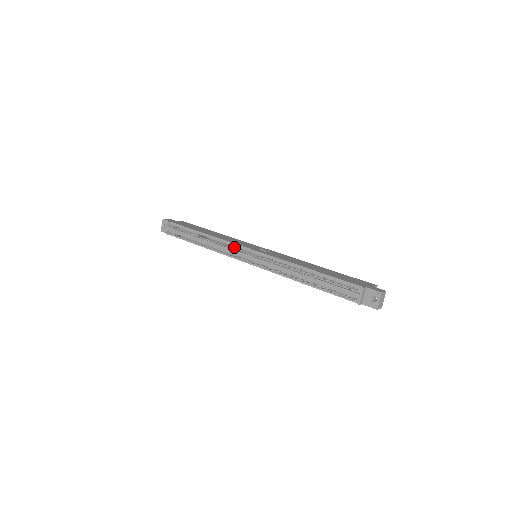
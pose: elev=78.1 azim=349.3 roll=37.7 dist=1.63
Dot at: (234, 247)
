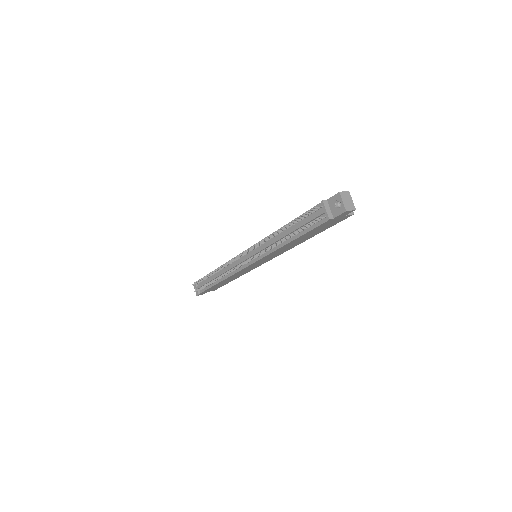
Dot at: (234, 259)
